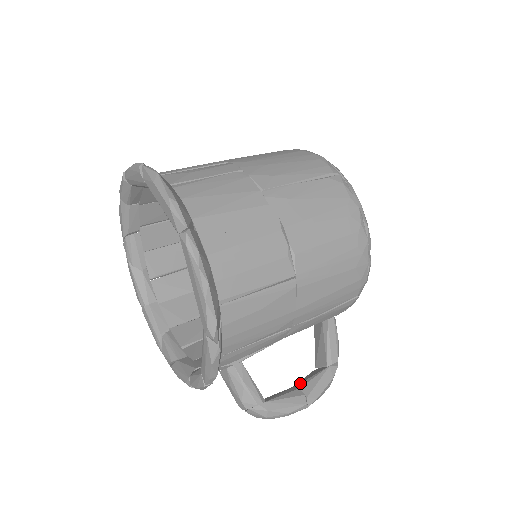
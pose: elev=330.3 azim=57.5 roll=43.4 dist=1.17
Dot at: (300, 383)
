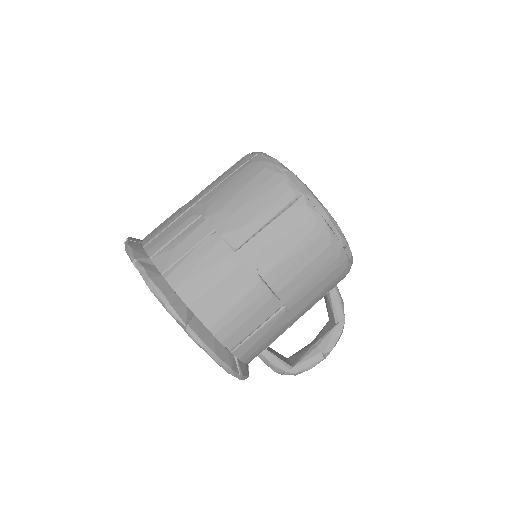
Dot at: (317, 341)
